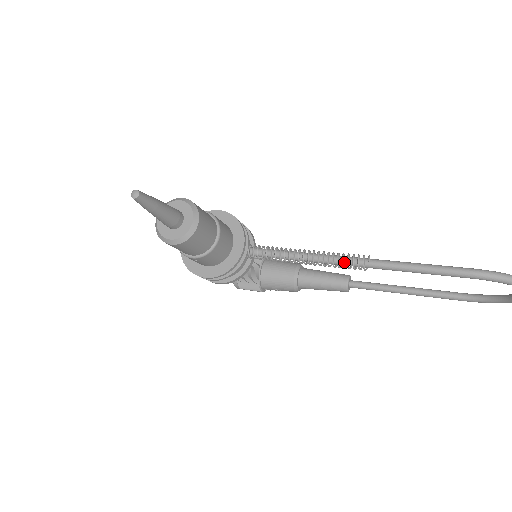
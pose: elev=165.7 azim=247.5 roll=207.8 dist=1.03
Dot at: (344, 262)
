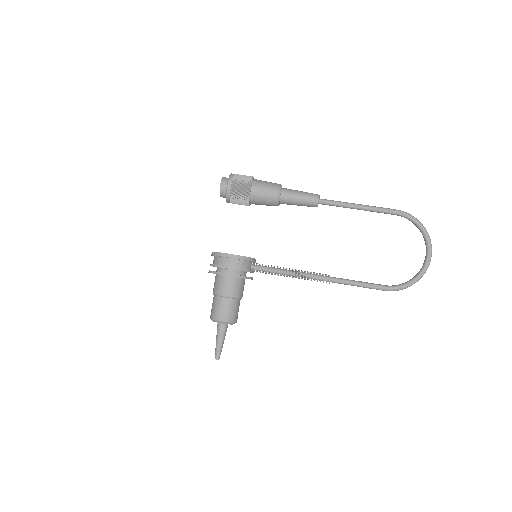
Dot at: occluded
